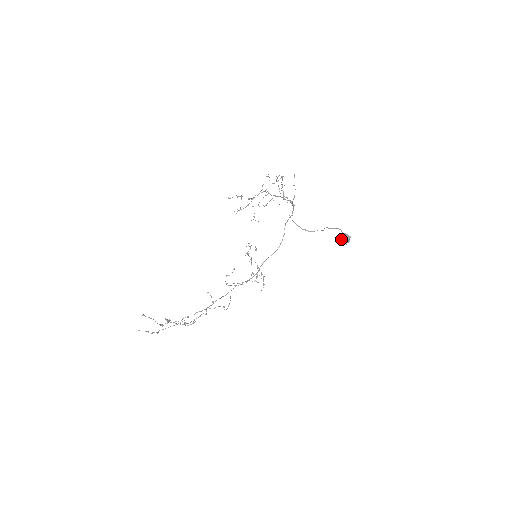
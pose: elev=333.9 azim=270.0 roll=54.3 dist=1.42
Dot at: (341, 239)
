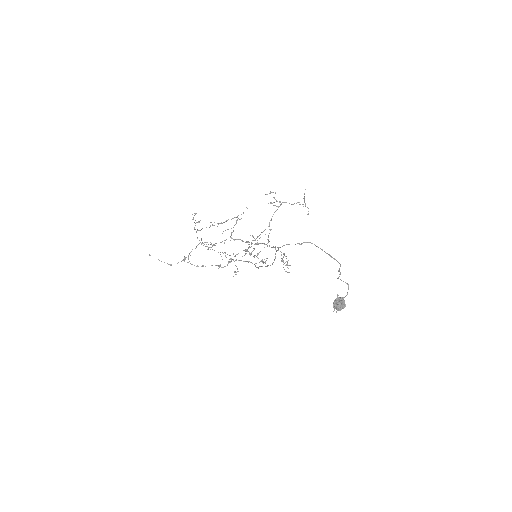
Dot at: (334, 301)
